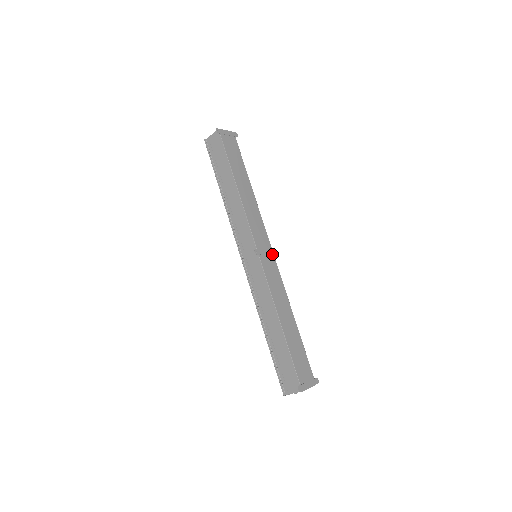
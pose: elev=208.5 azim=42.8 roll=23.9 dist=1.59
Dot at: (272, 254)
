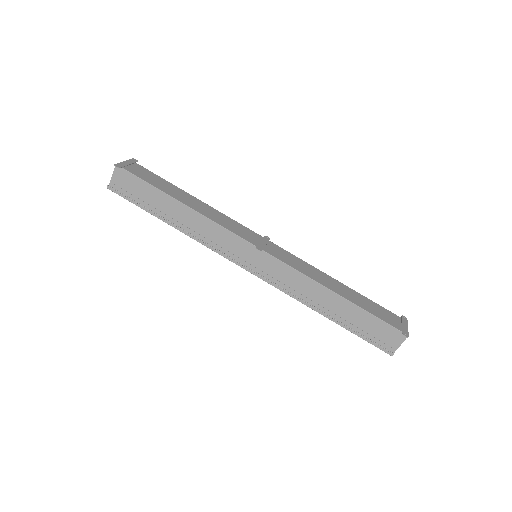
Dot at: (269, 242)
